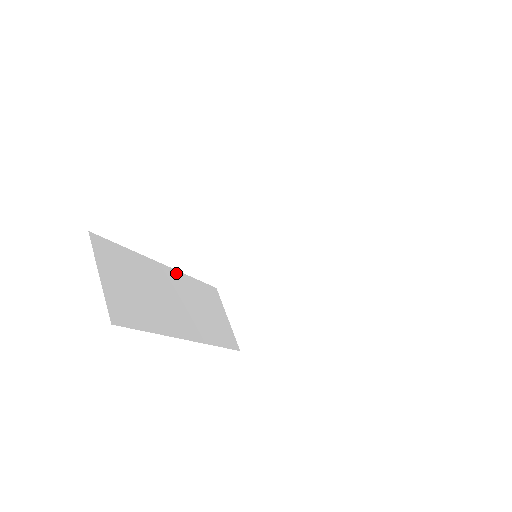
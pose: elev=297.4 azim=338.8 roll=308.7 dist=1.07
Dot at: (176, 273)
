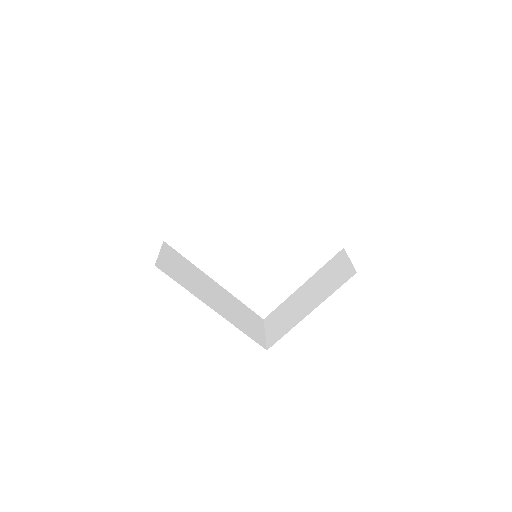
Dot at: (224, 290)
